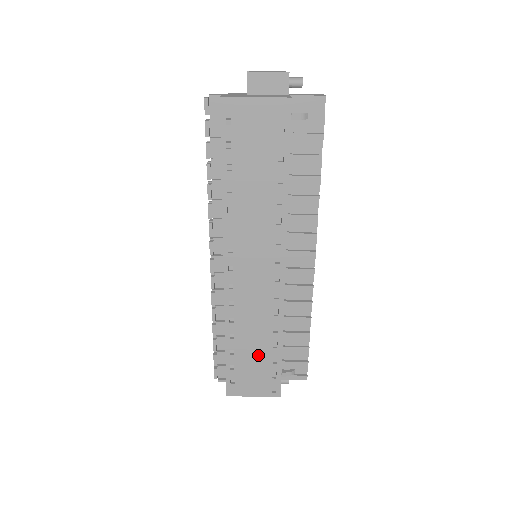
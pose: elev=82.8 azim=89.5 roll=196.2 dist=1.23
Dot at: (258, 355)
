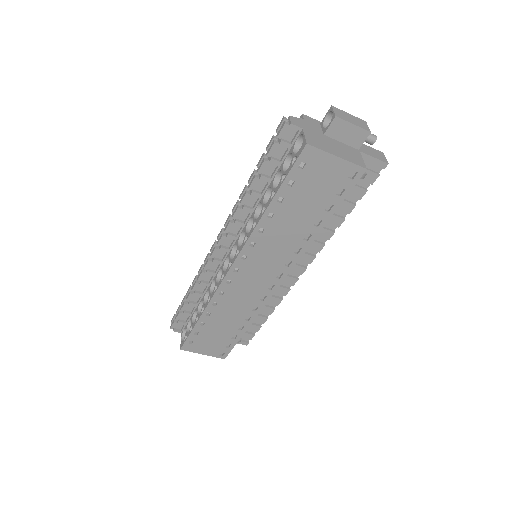
Dot at: (223, 331)
